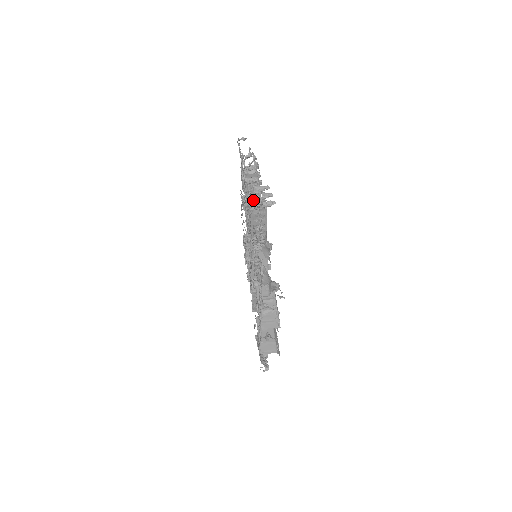
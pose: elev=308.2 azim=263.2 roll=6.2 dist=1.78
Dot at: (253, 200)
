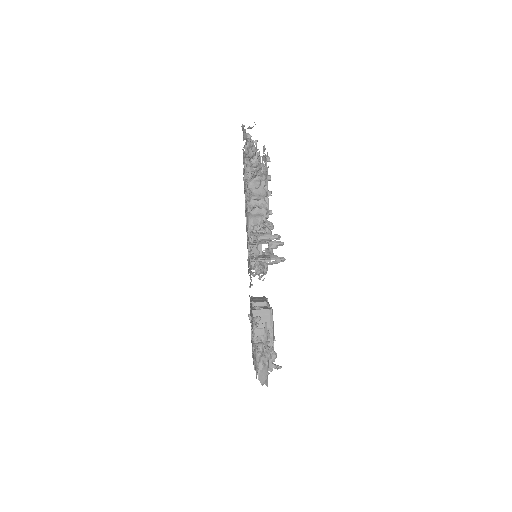
Dot at: occluded
